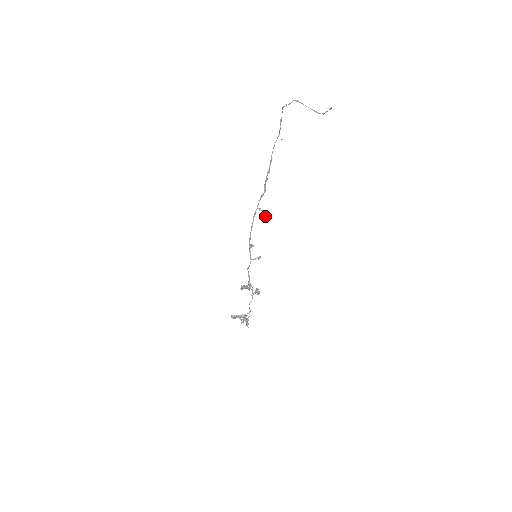
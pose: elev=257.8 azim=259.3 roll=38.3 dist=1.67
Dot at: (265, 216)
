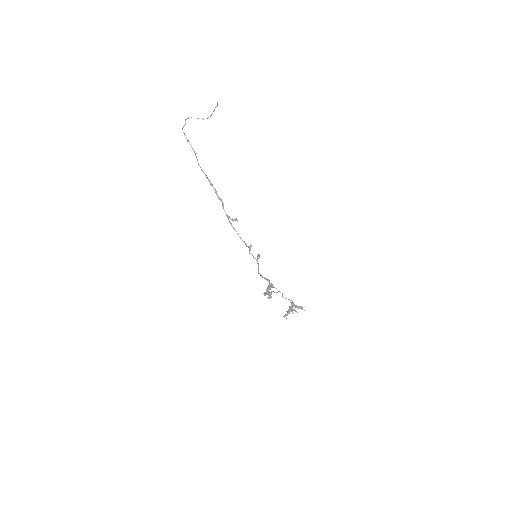
Dot at: (236, 220)
